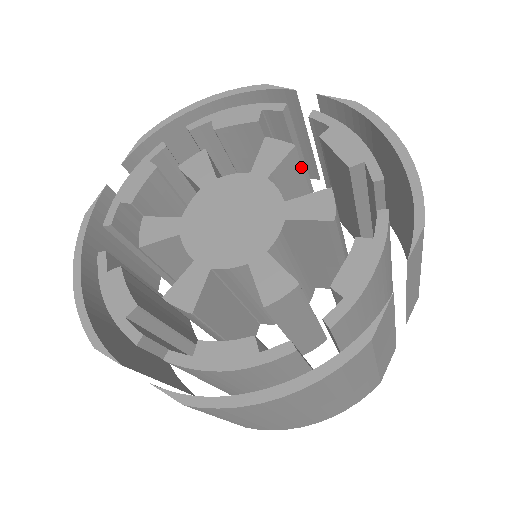
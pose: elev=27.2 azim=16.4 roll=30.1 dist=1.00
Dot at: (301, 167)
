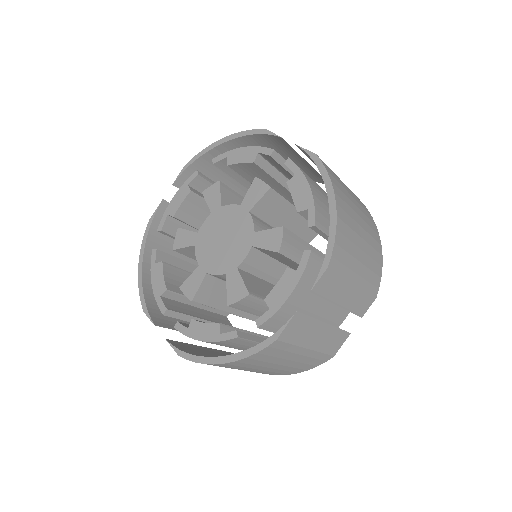
Dot at: (283, 198)
